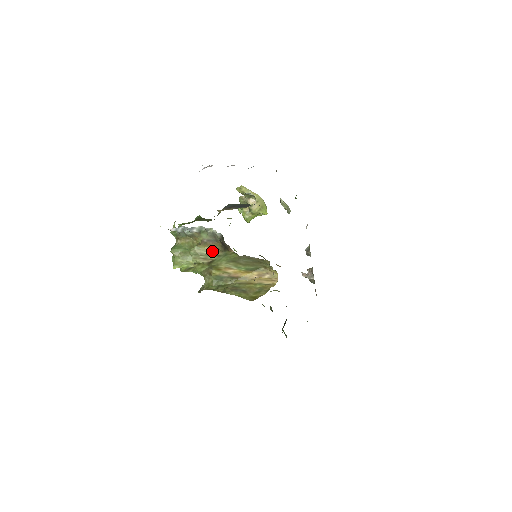
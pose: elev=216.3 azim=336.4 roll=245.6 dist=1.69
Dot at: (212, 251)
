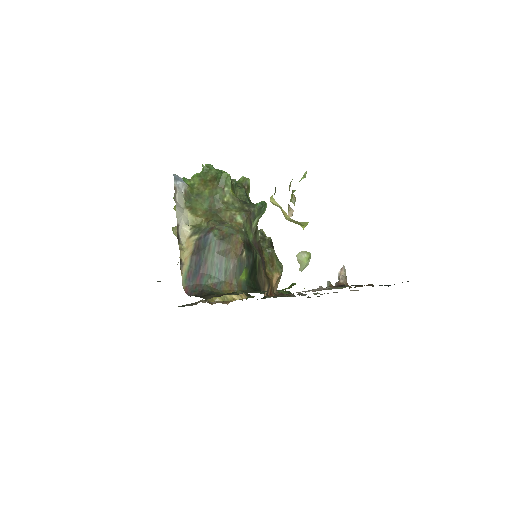
Dot at: occluded
